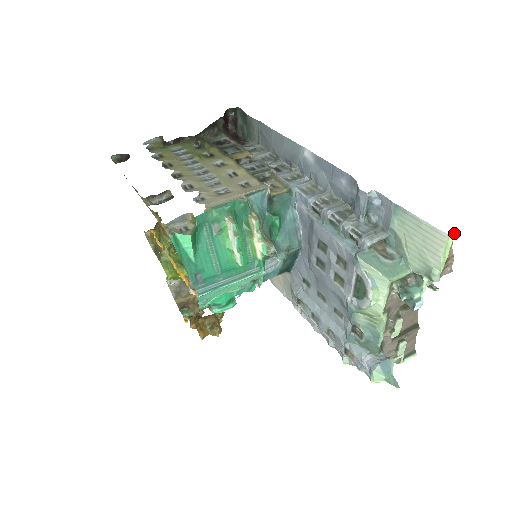
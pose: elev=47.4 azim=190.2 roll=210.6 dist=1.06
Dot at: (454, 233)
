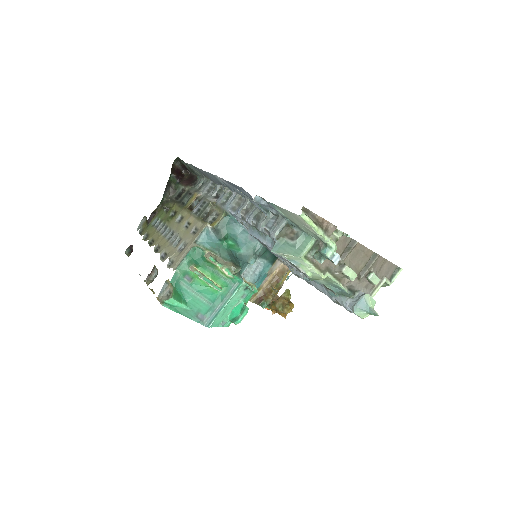
Dot at: (305, 209)
